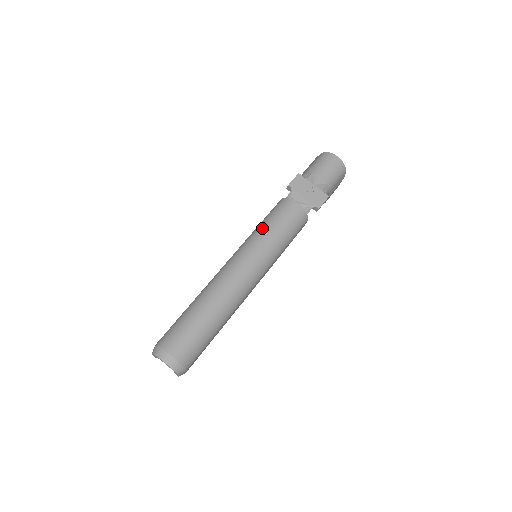
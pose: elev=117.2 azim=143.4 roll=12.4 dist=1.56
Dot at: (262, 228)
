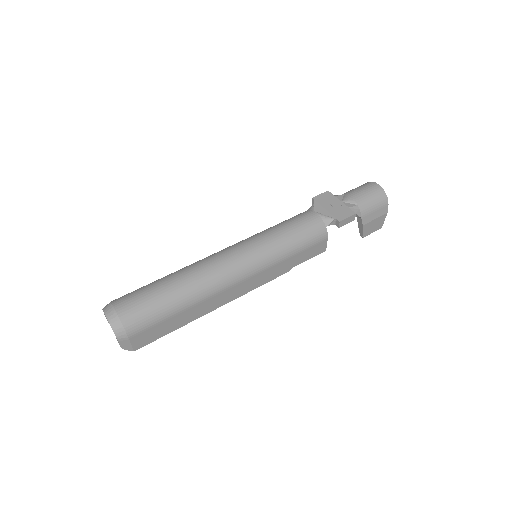
Dot at: (269, 228)
